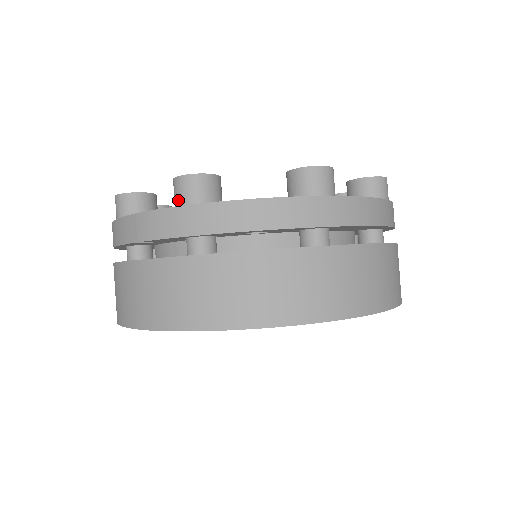
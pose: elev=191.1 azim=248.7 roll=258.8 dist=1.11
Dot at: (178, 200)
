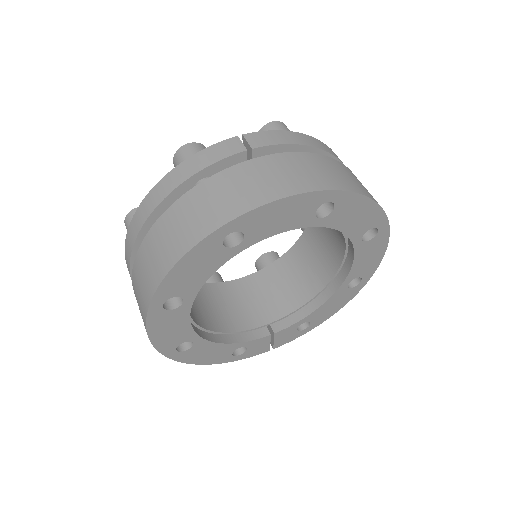
Dot at: occluded
